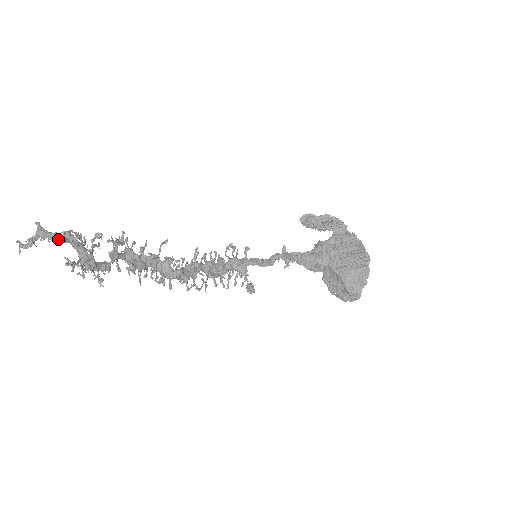
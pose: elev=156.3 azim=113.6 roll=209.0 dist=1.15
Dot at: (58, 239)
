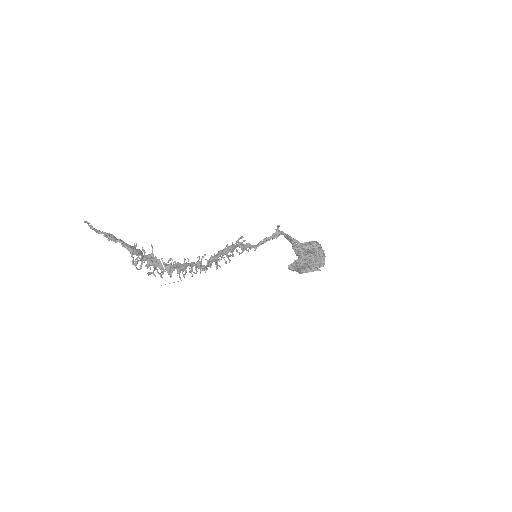
Dot at: (123, 243)
